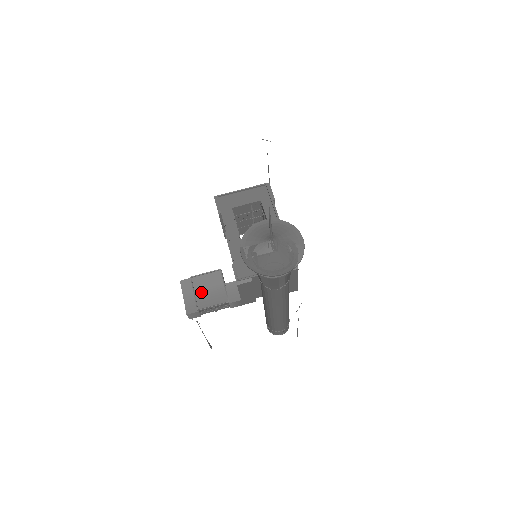
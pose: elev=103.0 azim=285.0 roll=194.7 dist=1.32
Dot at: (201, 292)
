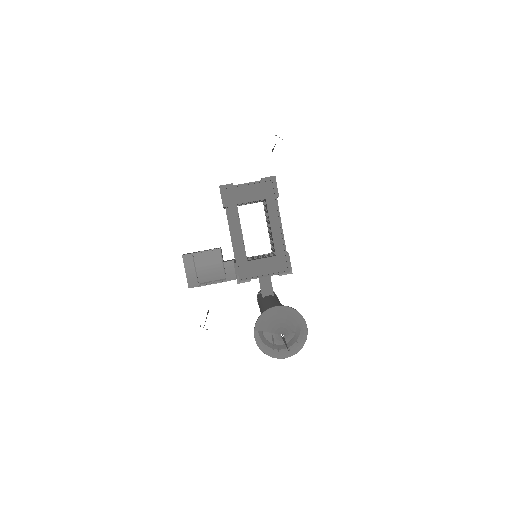
Dot at: (202, 269)
